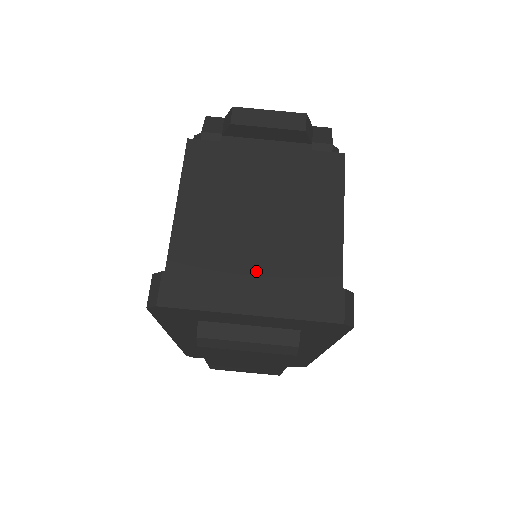
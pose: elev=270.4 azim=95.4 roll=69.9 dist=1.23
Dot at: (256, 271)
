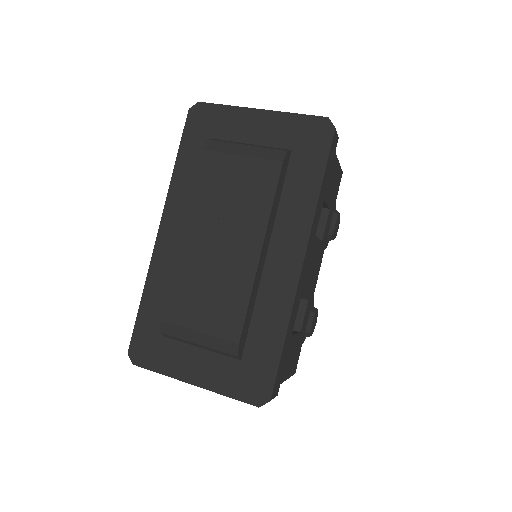
Dot at: occluded
